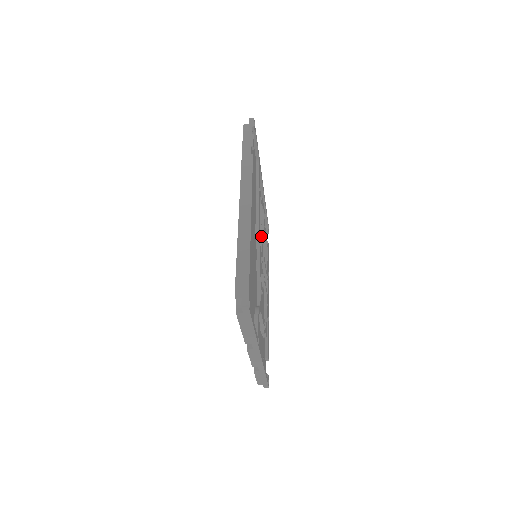
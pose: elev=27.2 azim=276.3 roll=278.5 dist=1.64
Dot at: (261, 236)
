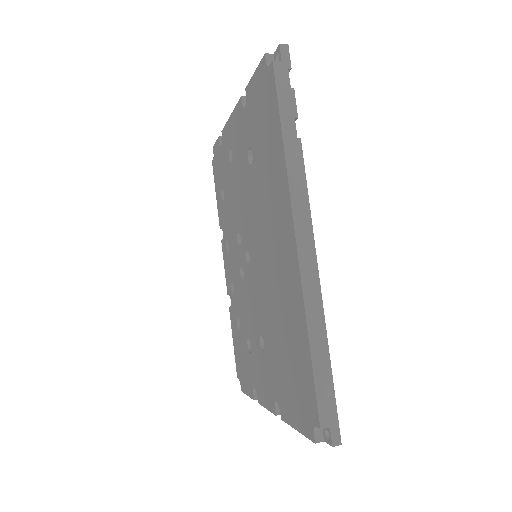
Dot at: occluded
